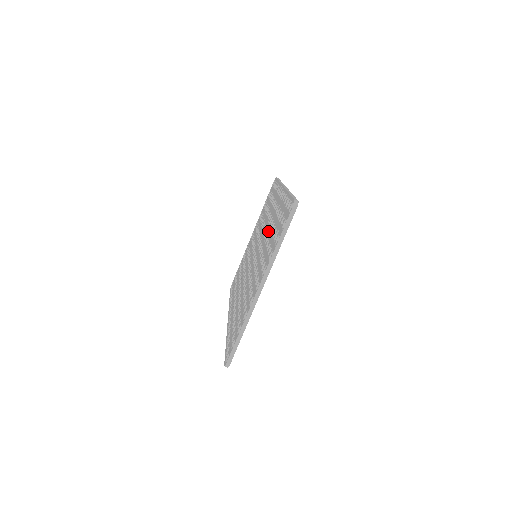
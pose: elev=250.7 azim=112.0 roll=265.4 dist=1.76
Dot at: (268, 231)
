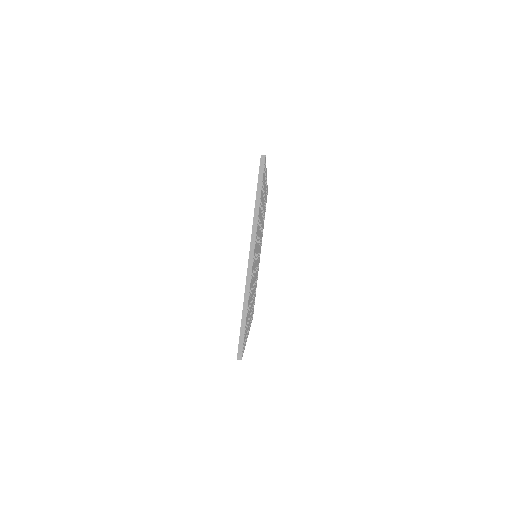
Dot at: occluded
